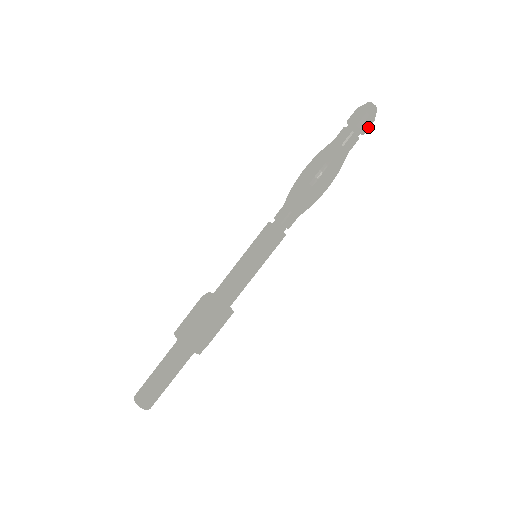
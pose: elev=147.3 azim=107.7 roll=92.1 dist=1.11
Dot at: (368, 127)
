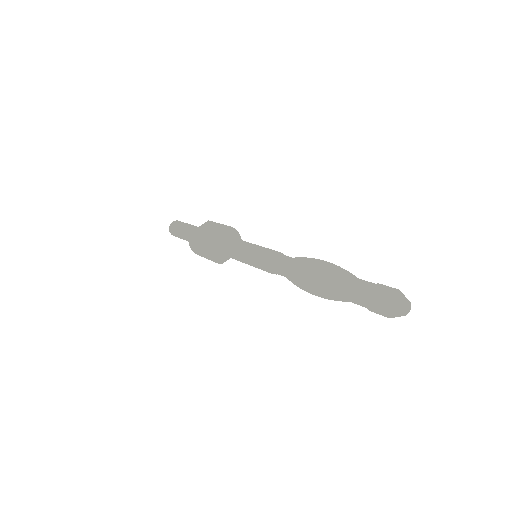
Dot at: occluded
